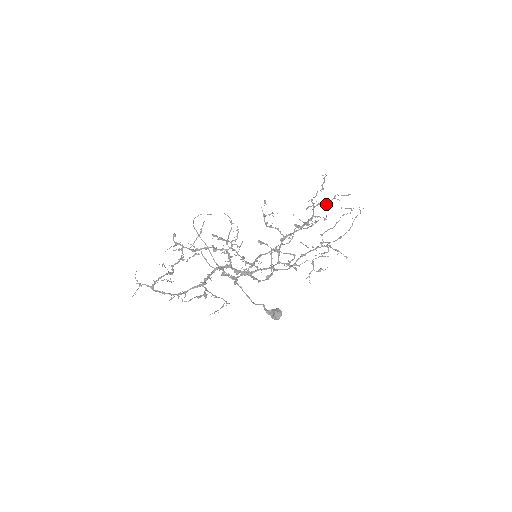
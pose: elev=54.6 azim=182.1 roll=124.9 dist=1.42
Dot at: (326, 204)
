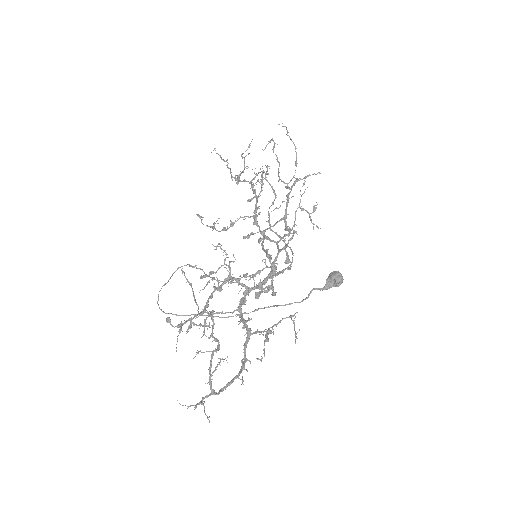
Dot at: (244, 168)
